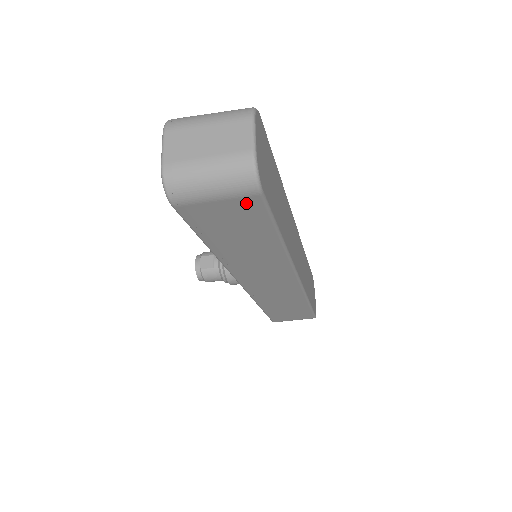
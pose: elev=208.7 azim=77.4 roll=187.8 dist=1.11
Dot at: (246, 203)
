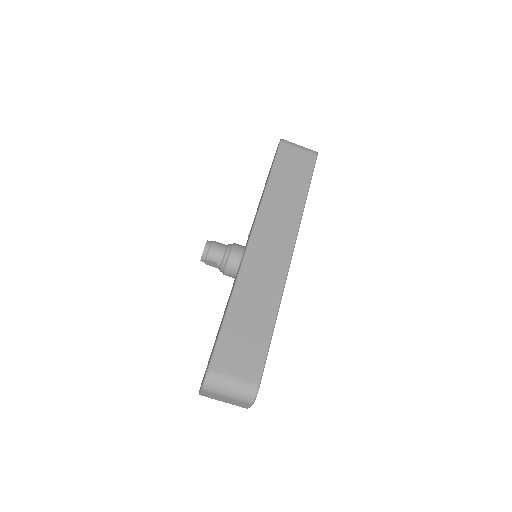
Dot at: (308, 157)
